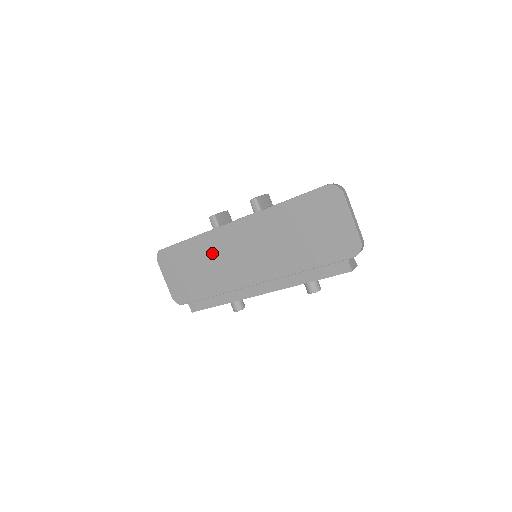
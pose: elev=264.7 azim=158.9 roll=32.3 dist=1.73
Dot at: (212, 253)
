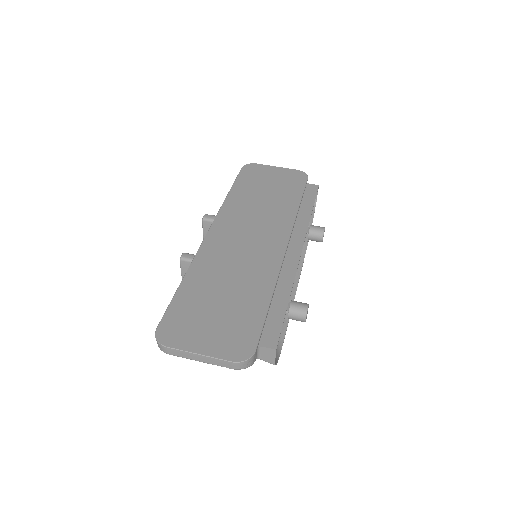
Dot at: (220, 266)
